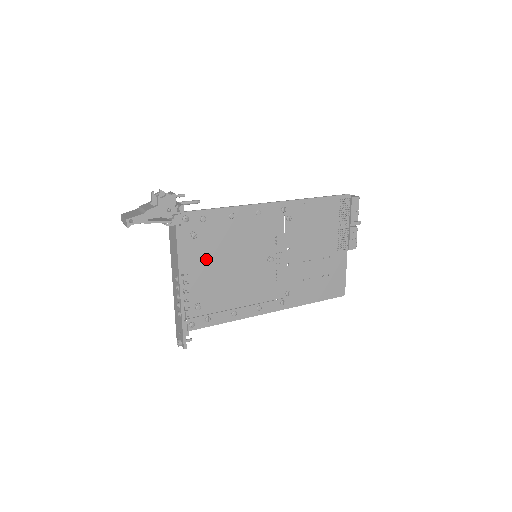
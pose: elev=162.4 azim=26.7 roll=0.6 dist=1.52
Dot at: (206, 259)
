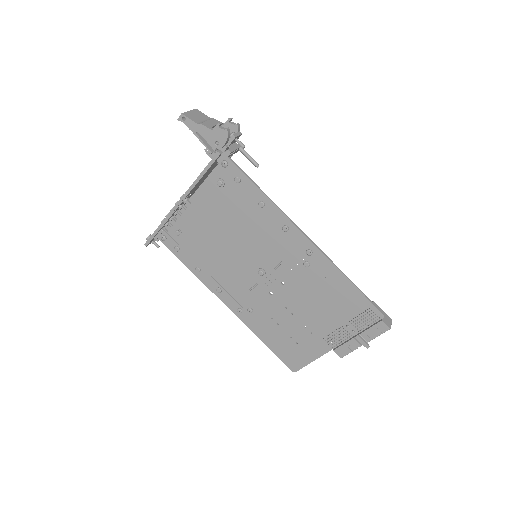
Dot at: (214, 210)
